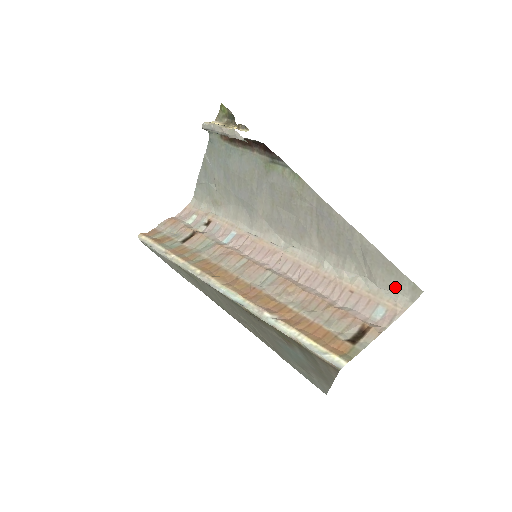
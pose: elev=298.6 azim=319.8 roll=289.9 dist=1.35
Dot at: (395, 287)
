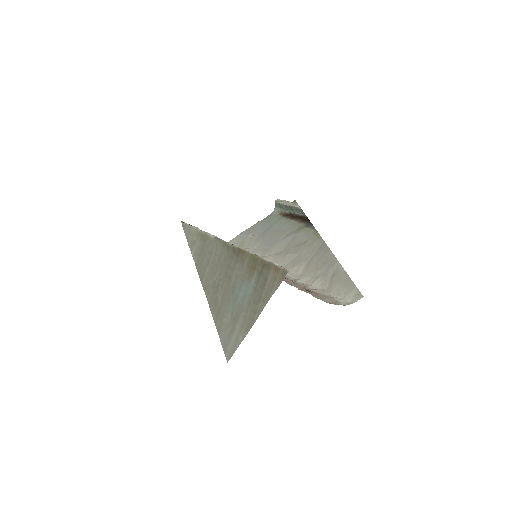
Dot at: (344, 294)
